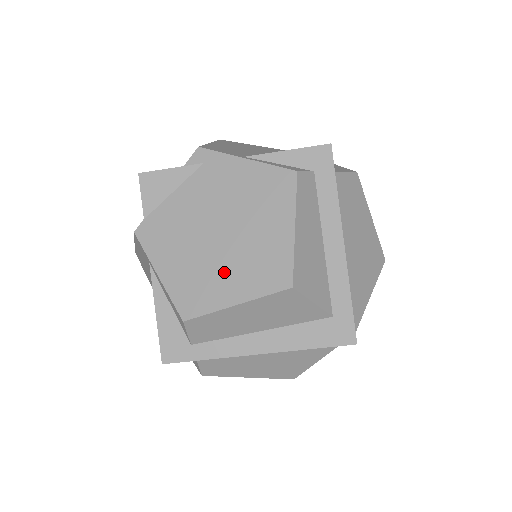
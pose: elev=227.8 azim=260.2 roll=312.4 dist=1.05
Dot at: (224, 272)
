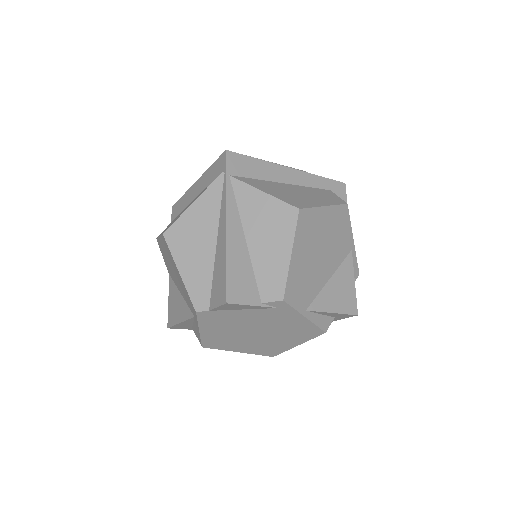
Dot at: (243, 344)
